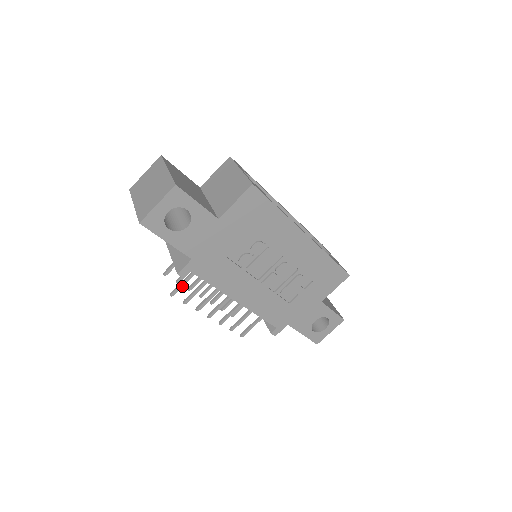
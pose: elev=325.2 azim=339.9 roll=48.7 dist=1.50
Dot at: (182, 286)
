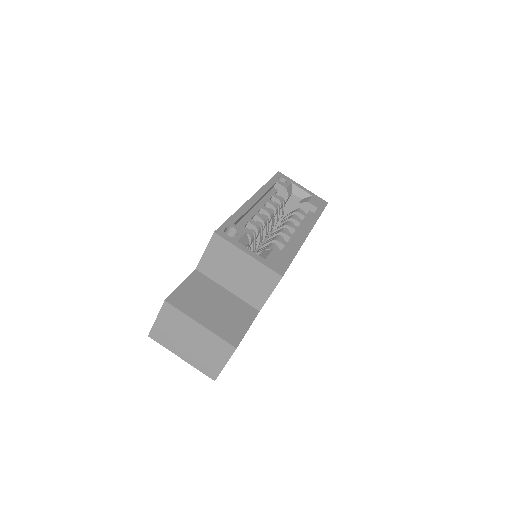
Dot at: occluded
